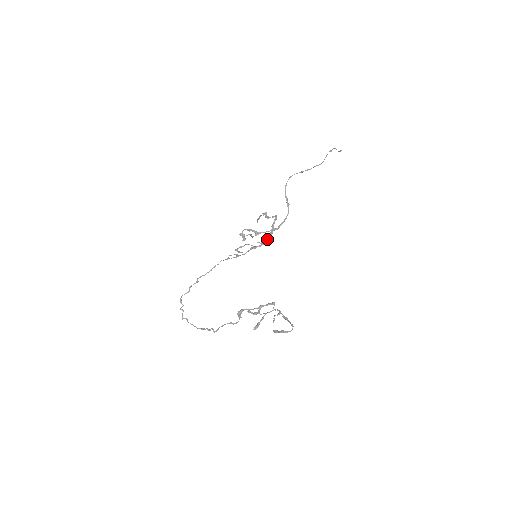
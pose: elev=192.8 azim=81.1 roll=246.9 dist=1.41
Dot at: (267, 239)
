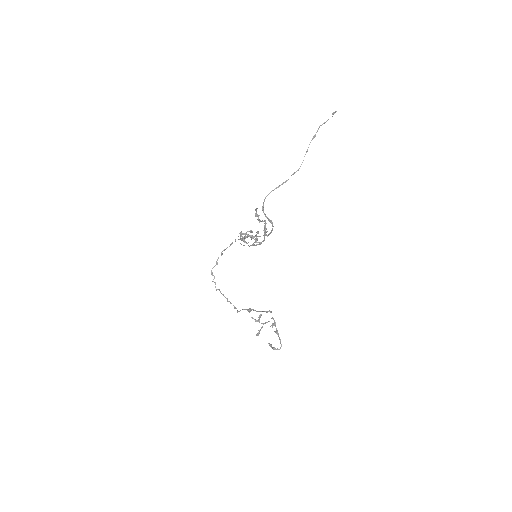
Dot at: (263, 241)
